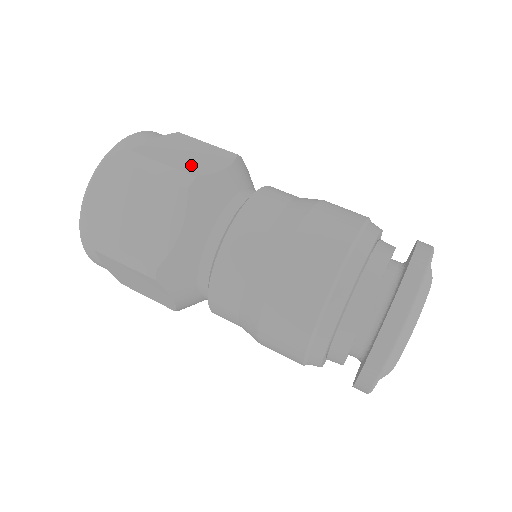
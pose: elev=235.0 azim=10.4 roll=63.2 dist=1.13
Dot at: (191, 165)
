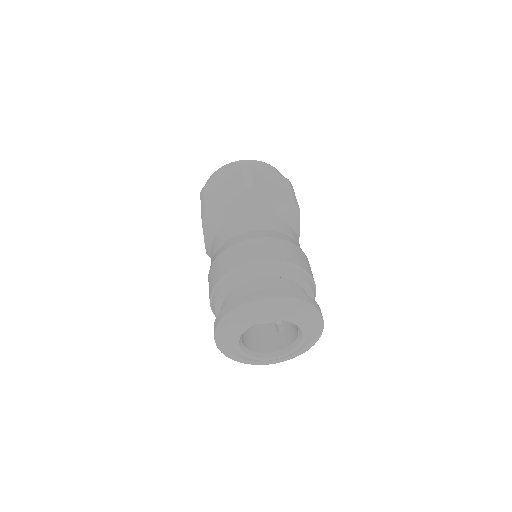
Dot at: (213, 201)
